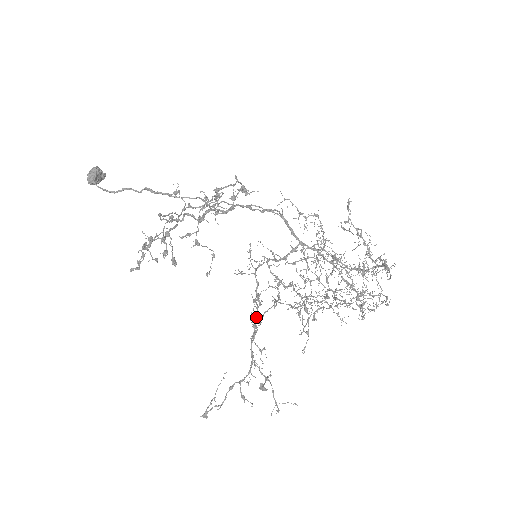
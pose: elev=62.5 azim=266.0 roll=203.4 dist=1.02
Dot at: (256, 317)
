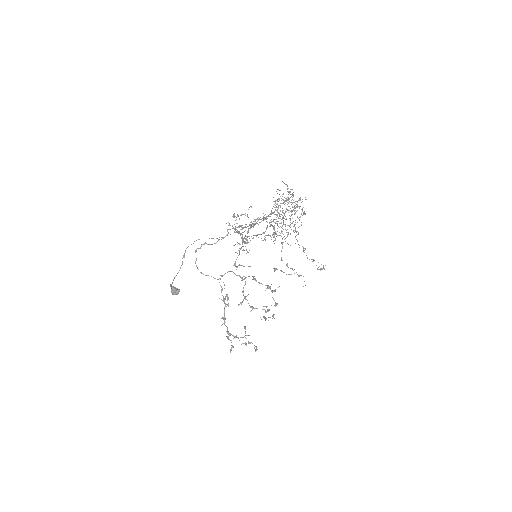
Dot at: occluded
